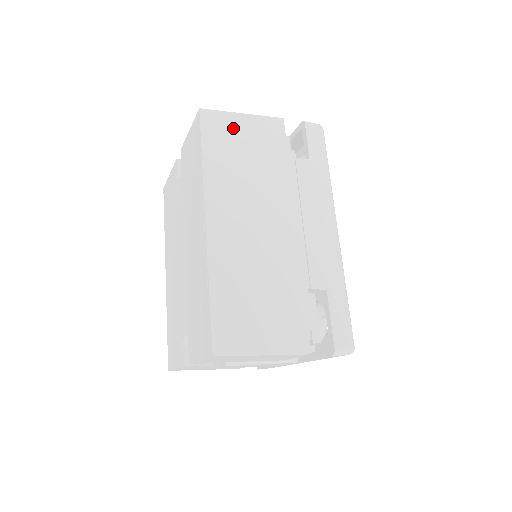
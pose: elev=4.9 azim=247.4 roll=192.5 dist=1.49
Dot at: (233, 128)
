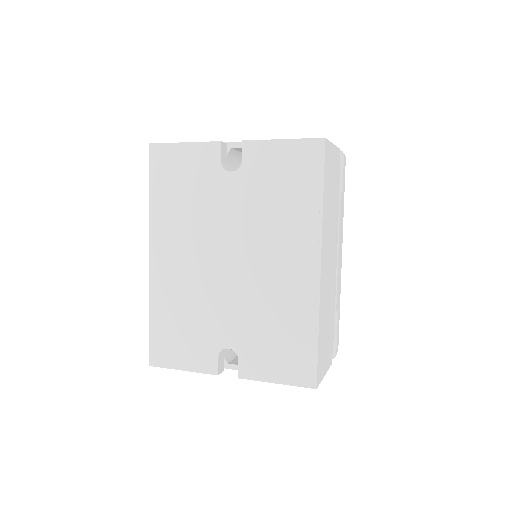
Dot at: (331, 161)
